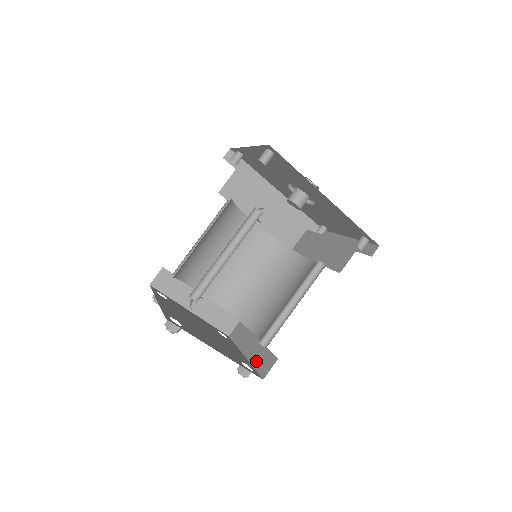
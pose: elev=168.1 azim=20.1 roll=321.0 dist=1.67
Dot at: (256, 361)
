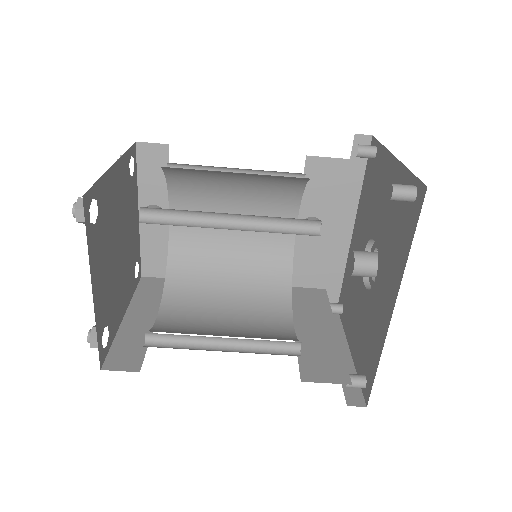
Dot at: (123, 339)
